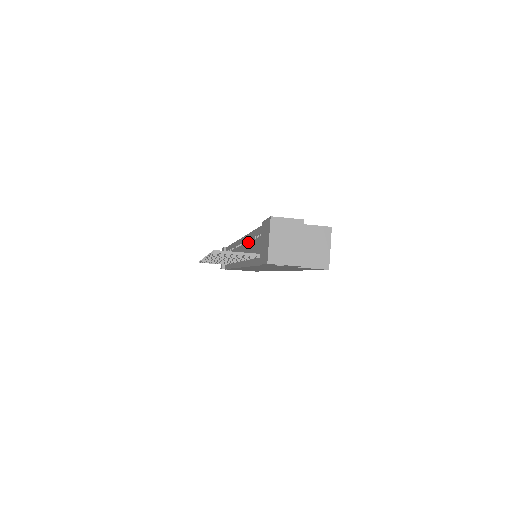
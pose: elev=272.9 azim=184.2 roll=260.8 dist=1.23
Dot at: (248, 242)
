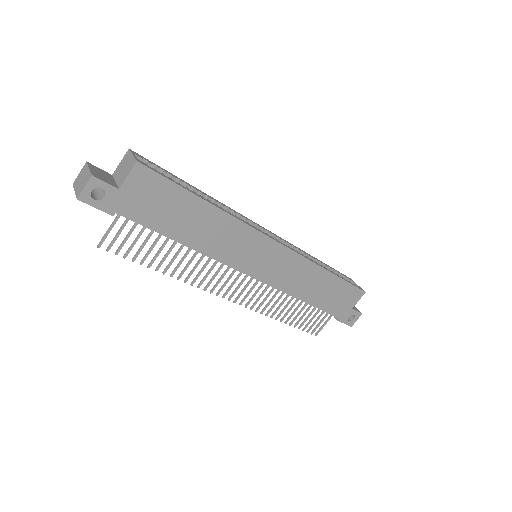
Dot at: occluded
